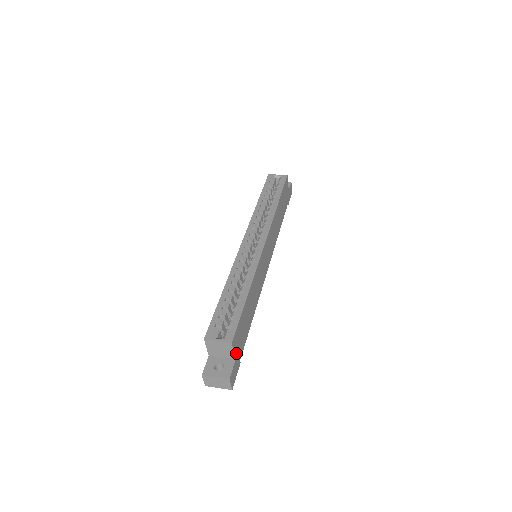
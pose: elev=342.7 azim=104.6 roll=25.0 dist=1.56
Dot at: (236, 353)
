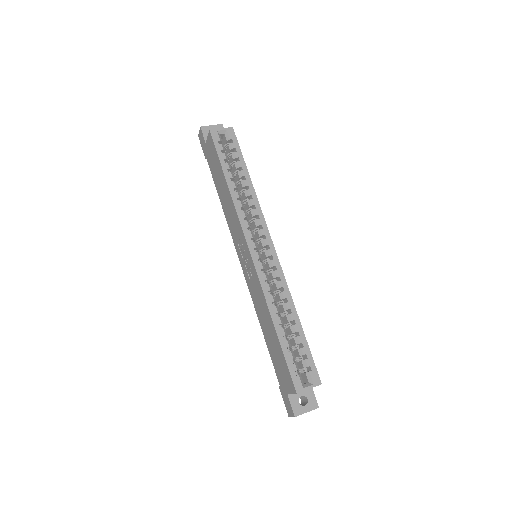
Dot at: occluded
